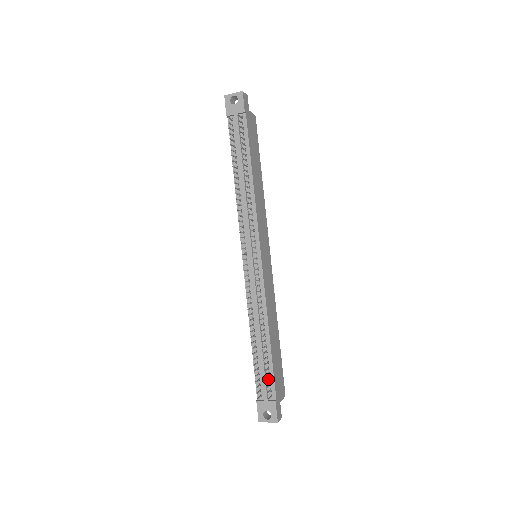
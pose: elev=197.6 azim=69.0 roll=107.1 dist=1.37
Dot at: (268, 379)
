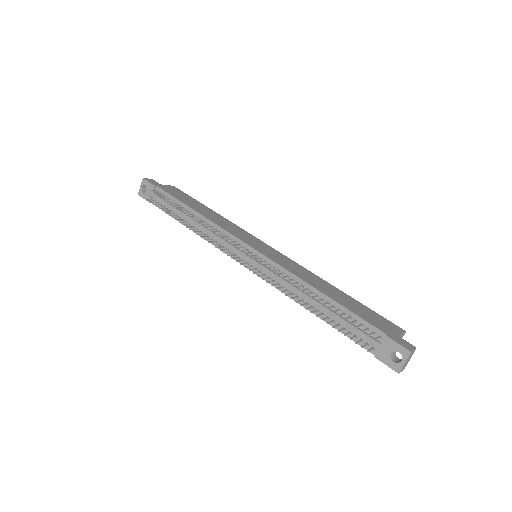
Dot at: (358, 325)
